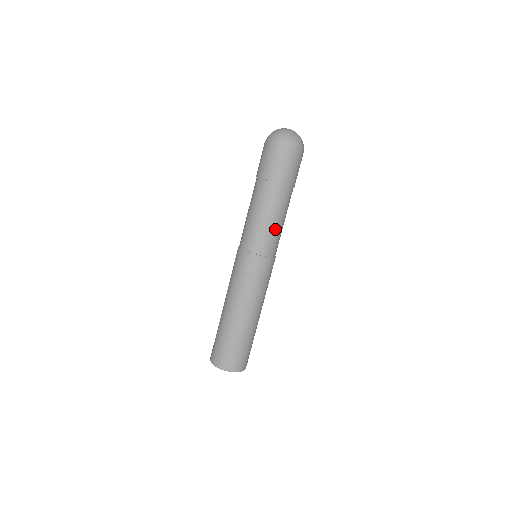
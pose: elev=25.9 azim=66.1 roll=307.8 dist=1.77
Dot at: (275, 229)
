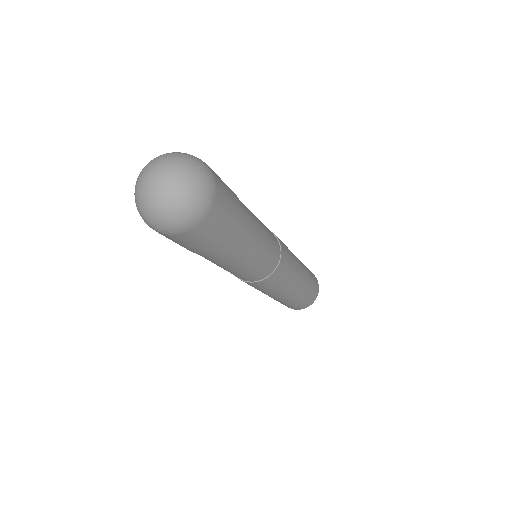
Dot at: (245, 270)
